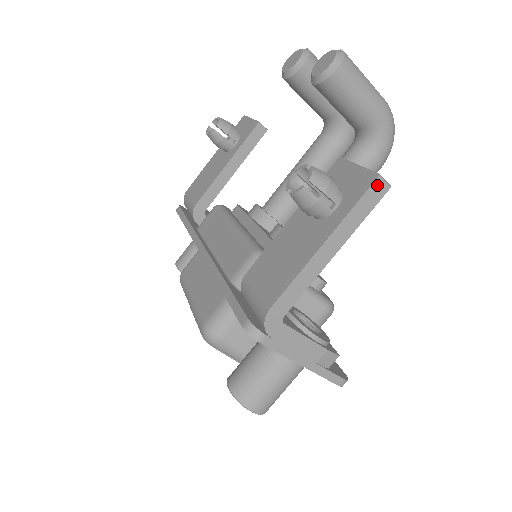
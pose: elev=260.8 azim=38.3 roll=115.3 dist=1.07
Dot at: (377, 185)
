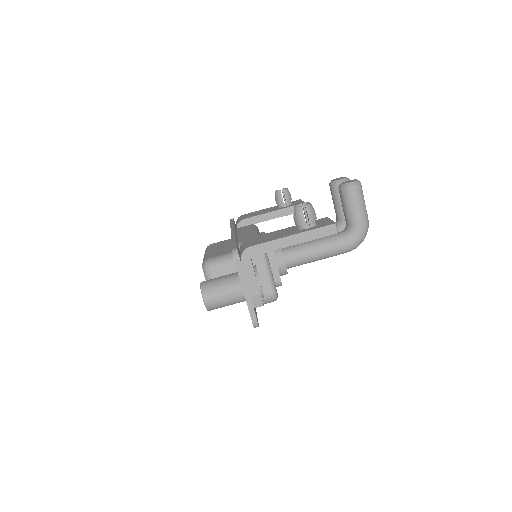
Dot at: (332, 227)
